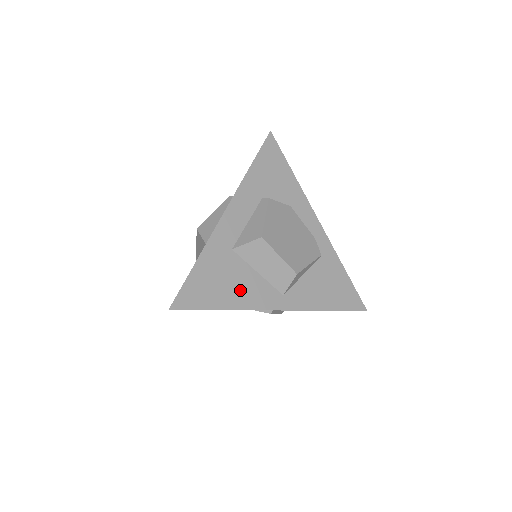
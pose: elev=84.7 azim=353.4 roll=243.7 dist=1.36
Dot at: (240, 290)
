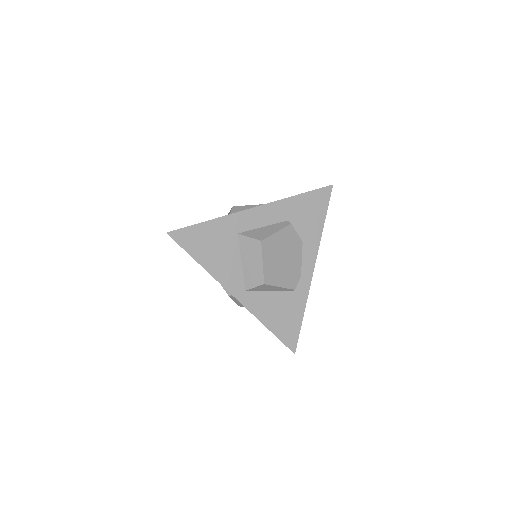
Dot at: (220, 262)
